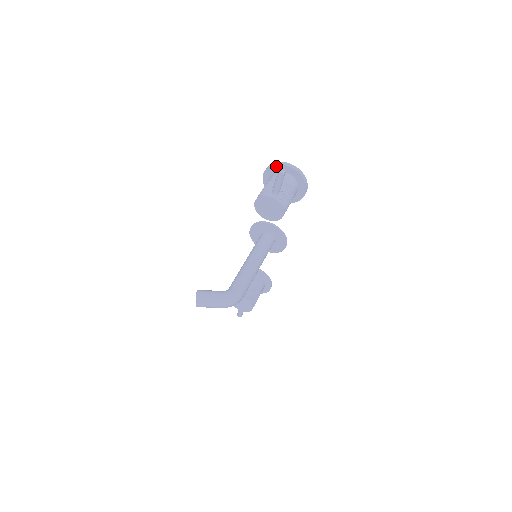
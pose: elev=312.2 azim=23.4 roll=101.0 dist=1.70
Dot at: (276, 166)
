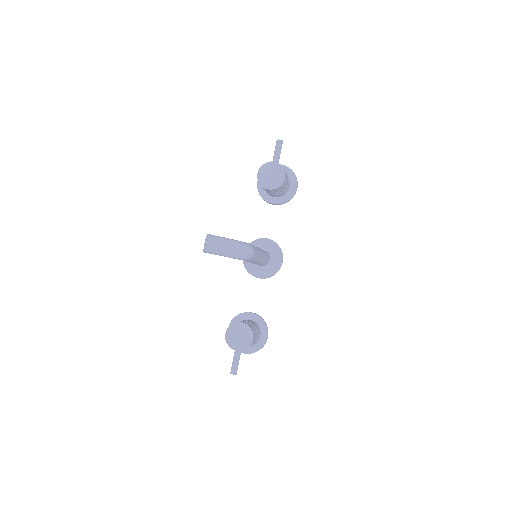
Dot at: occluded
